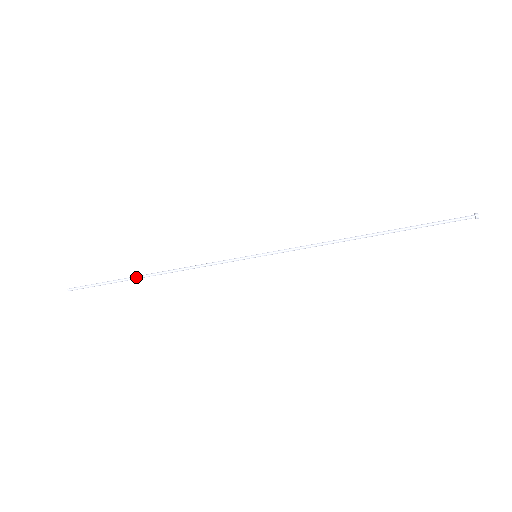
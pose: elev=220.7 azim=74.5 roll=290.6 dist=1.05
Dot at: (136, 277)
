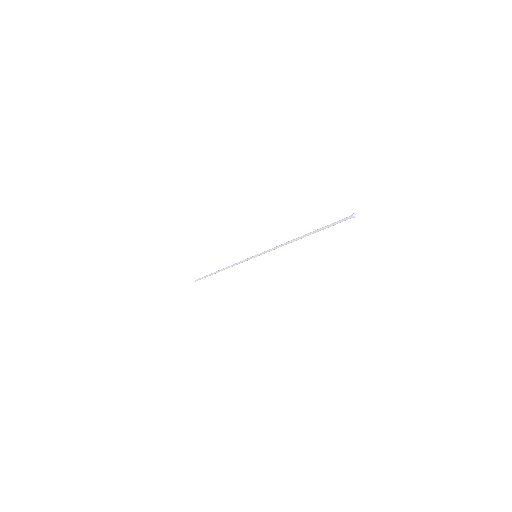
Dot at: (215, 273)
